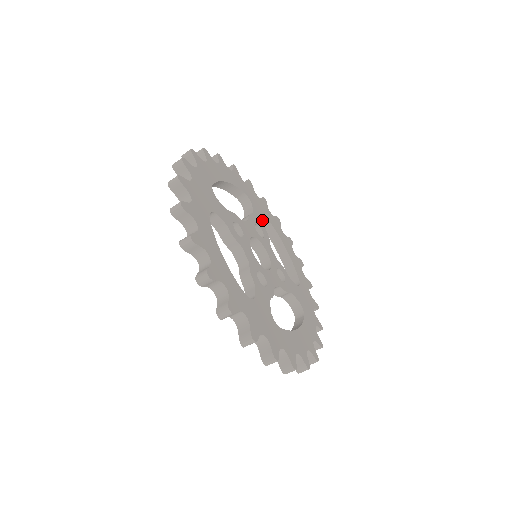
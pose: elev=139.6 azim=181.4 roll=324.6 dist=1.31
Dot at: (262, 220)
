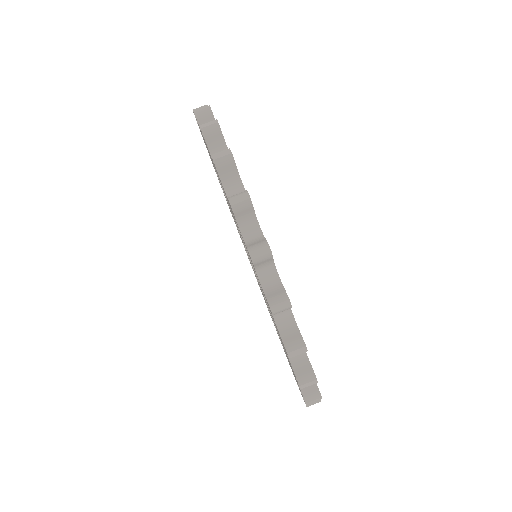
Dot at: occluded
